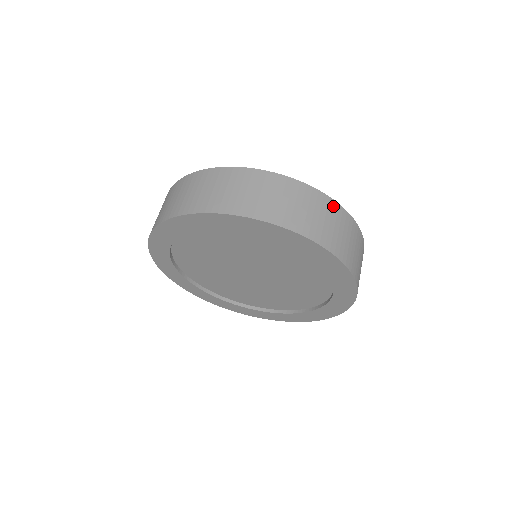
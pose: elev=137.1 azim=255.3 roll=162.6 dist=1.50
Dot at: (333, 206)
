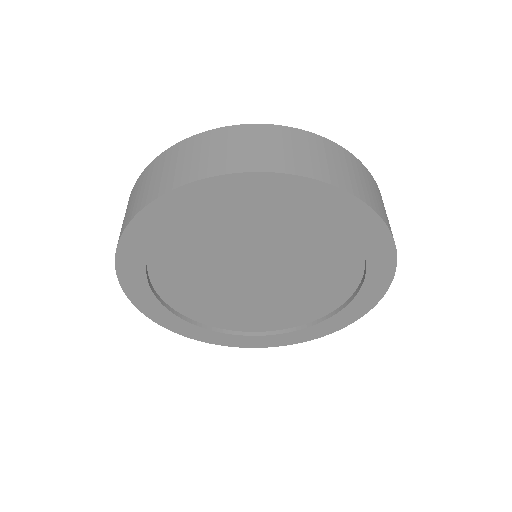
Dot at: (356, 161)
